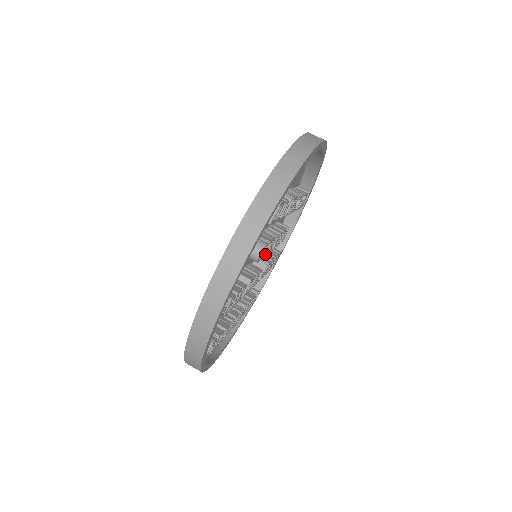
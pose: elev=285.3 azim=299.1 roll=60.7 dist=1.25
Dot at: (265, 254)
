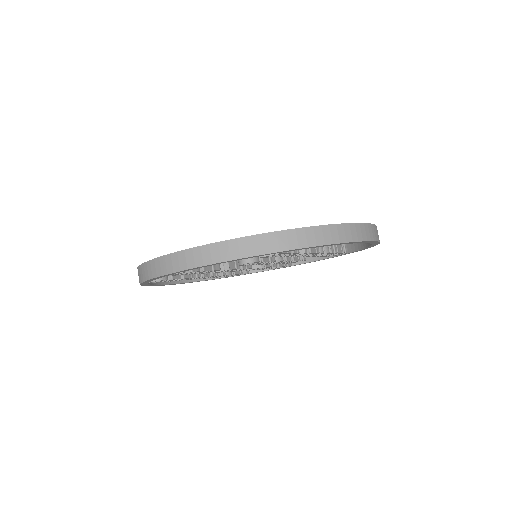
Dot at: (256, 264)
